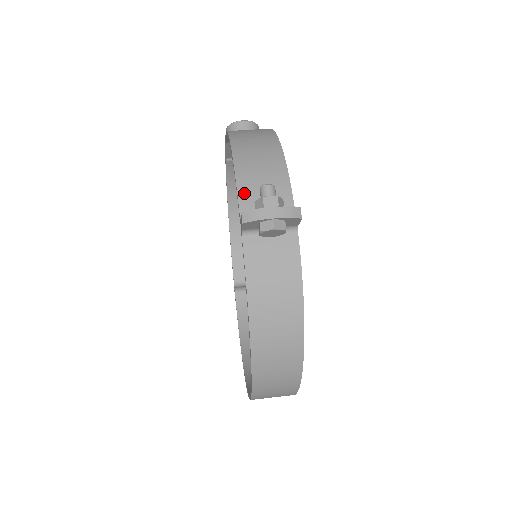
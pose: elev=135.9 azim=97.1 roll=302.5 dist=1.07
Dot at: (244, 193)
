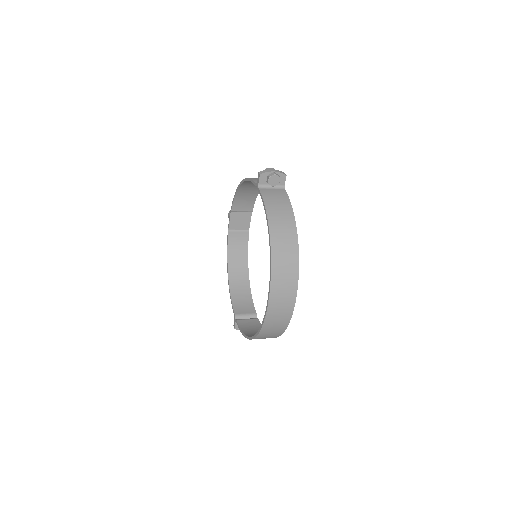
Dot at: (256, 180)
